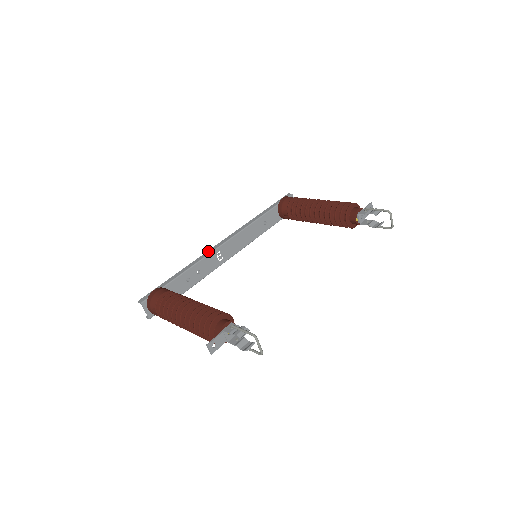
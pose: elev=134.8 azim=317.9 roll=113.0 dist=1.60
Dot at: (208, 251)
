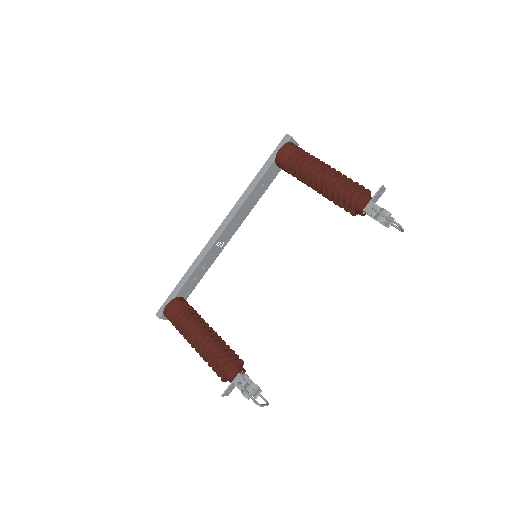
Dot at: (207, 244)
